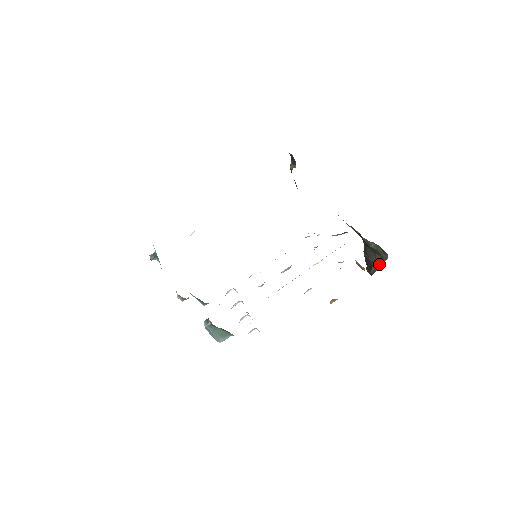
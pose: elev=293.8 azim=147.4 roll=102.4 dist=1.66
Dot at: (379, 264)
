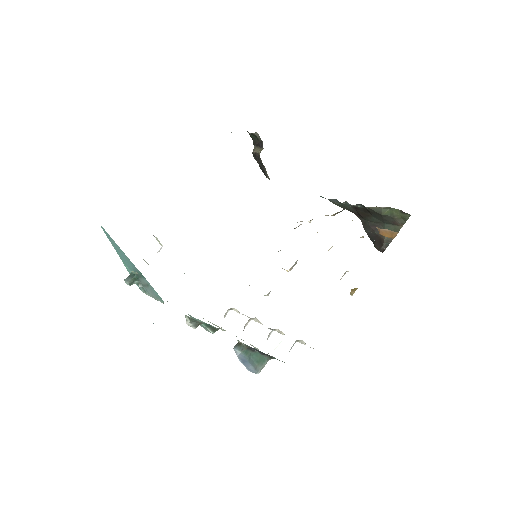
Dot at: occluded
